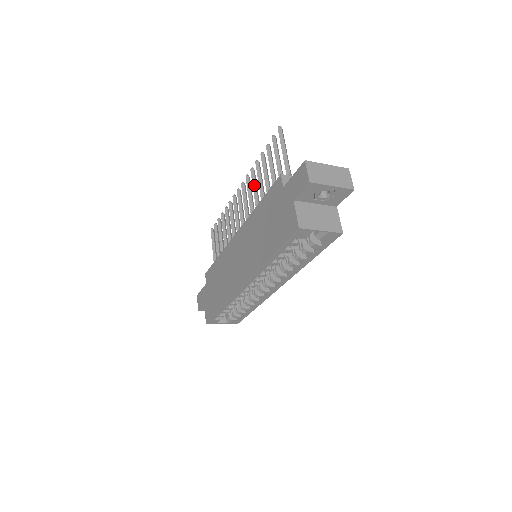
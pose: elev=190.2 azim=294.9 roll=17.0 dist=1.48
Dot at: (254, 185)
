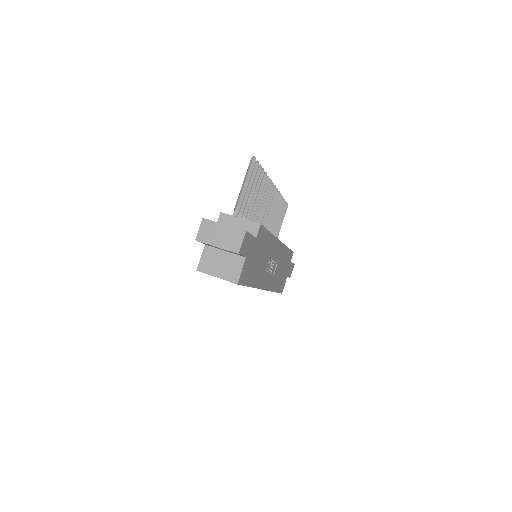
Dot at: occluded
